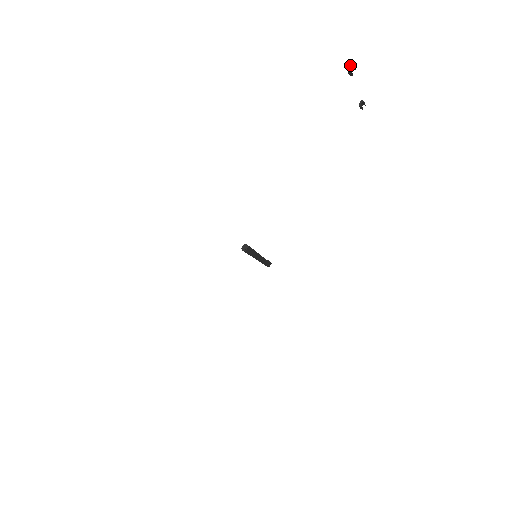
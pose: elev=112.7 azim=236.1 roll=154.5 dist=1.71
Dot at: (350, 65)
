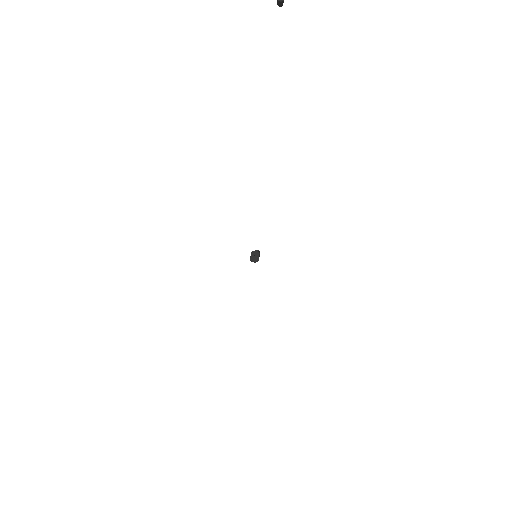
Dot at: out of frame
